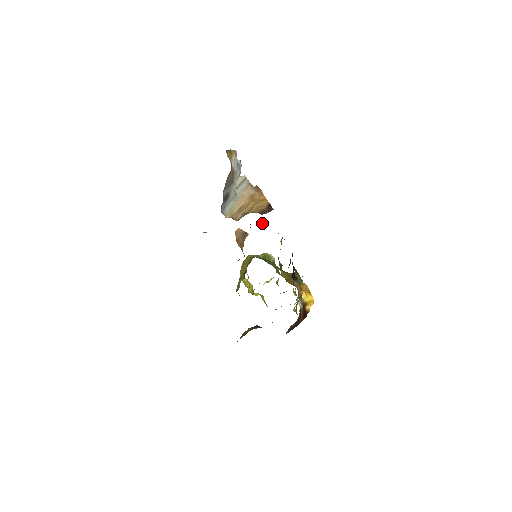
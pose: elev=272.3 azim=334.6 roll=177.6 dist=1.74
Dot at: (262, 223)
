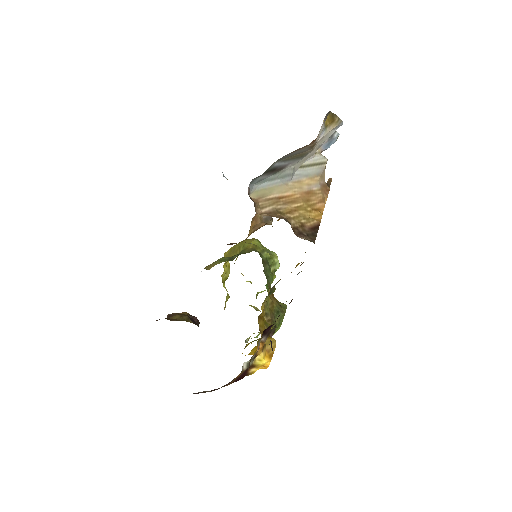
Dot at: occluded
